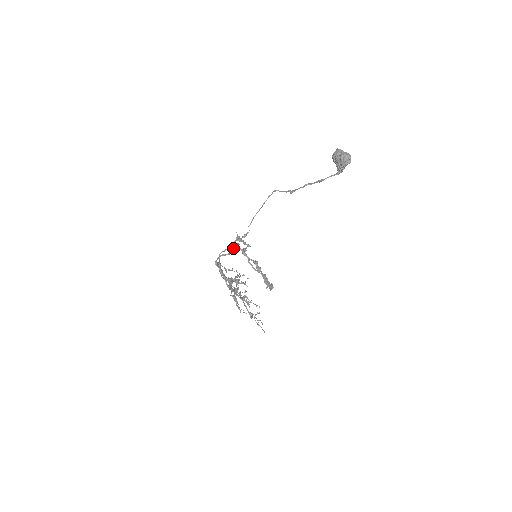
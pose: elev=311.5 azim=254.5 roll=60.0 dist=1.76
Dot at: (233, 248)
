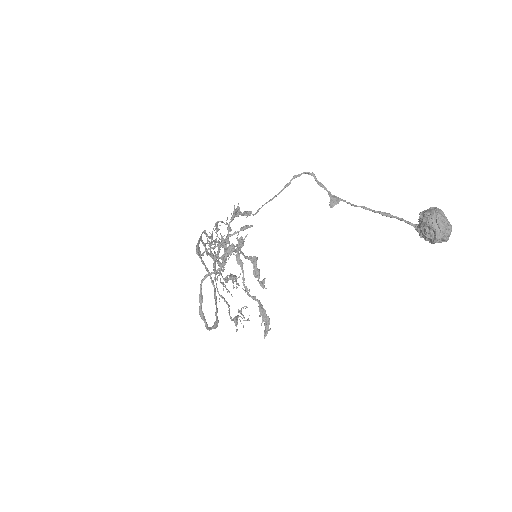
Dot at: occluded
